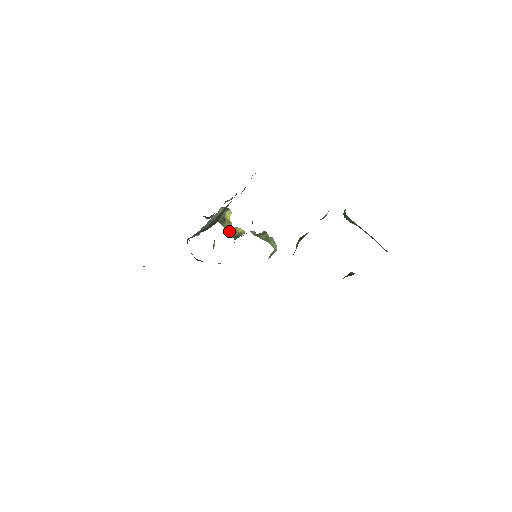
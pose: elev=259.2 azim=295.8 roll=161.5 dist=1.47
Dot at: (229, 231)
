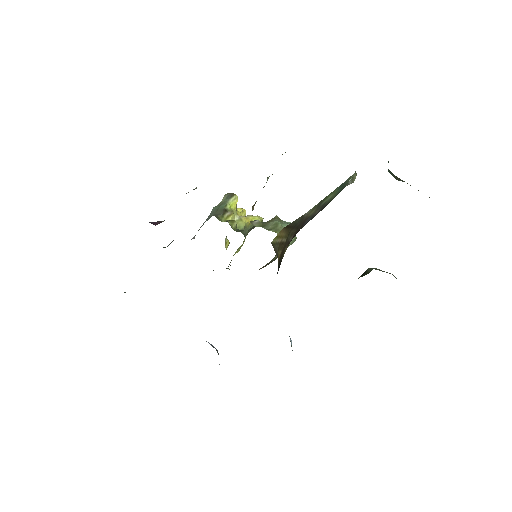
Dot at: occluded
